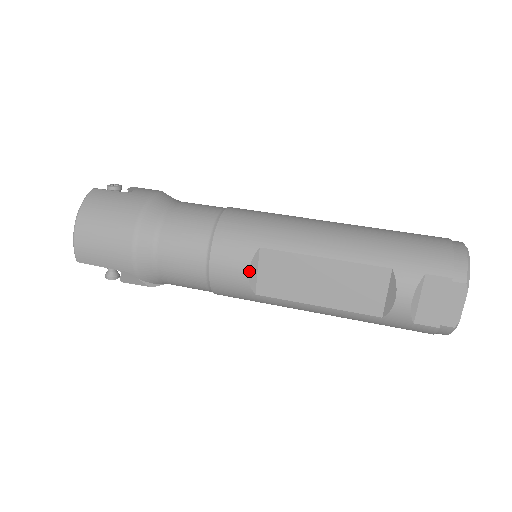
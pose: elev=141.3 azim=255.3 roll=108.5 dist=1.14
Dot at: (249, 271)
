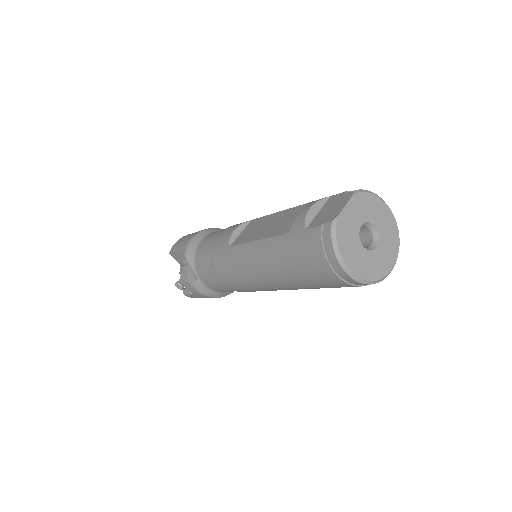
Dot at: (236, 229)
